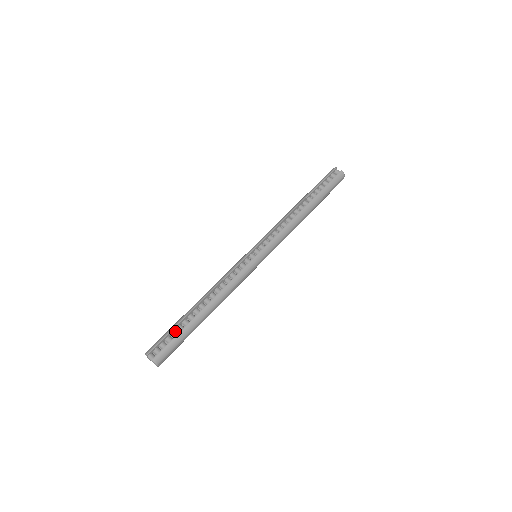
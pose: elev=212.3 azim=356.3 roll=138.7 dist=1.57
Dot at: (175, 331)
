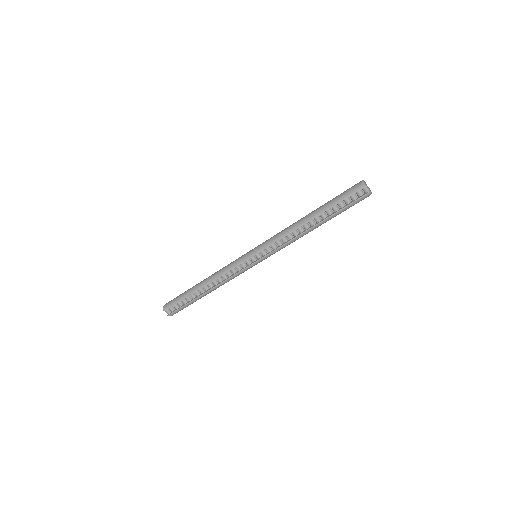
Dot at: (184, 300)
